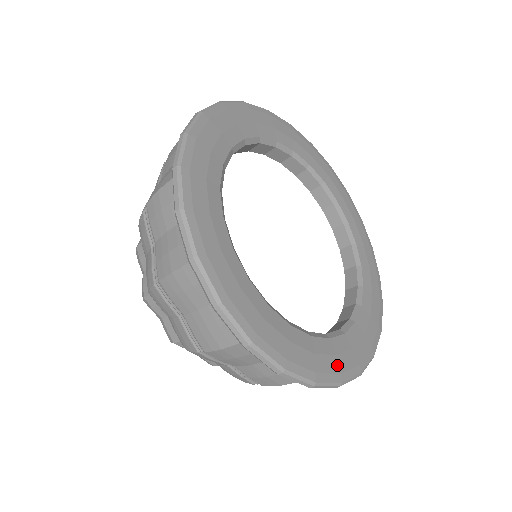
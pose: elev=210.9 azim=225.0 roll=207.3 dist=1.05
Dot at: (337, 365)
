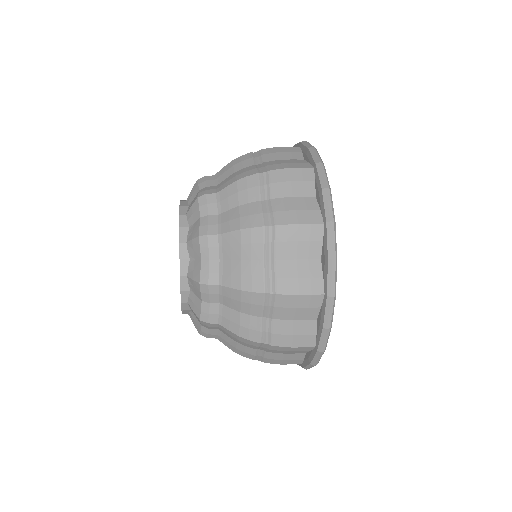
Dot at: occluded
